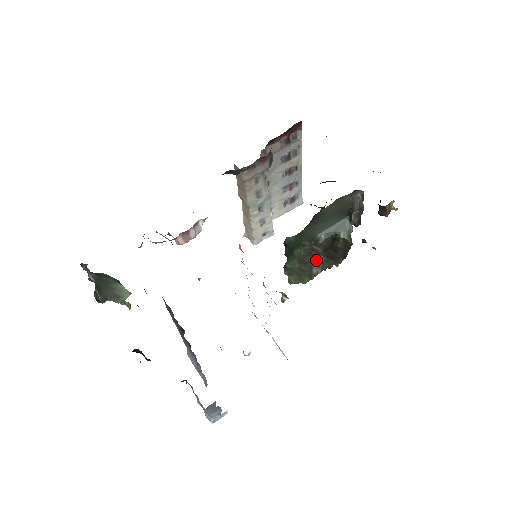
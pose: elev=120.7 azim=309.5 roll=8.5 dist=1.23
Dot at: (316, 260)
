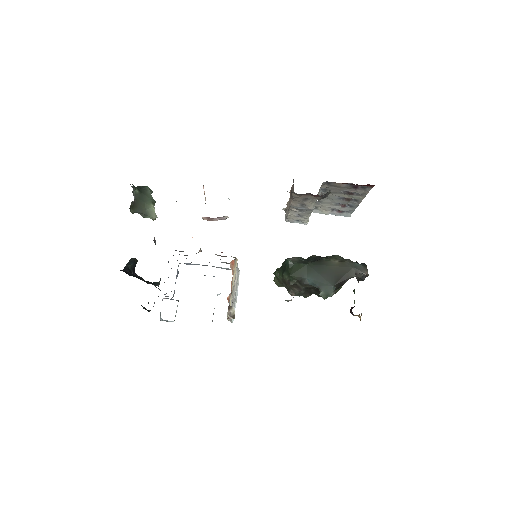
Dot at: (295, 290)
